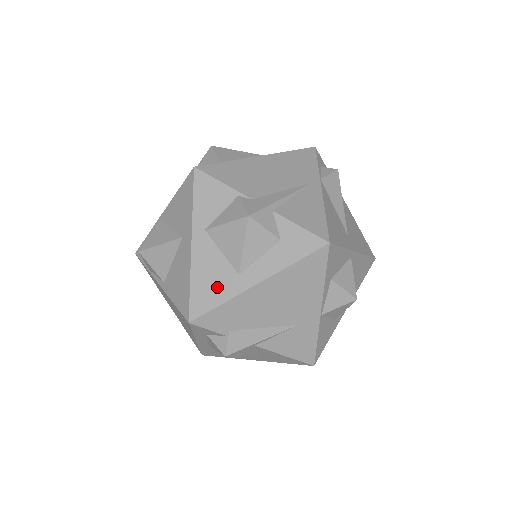
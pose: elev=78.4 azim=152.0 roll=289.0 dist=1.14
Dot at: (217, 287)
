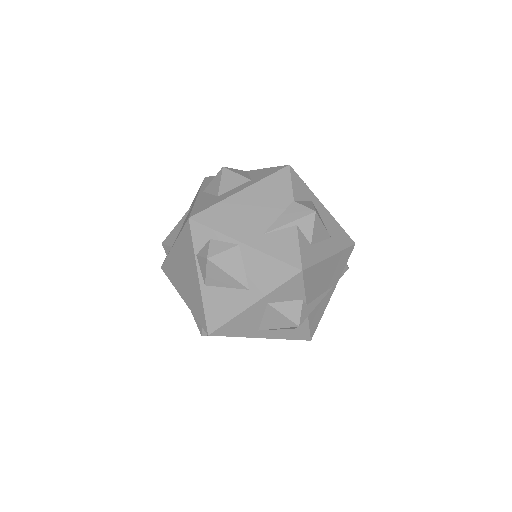
Dot at: (241, 330)
